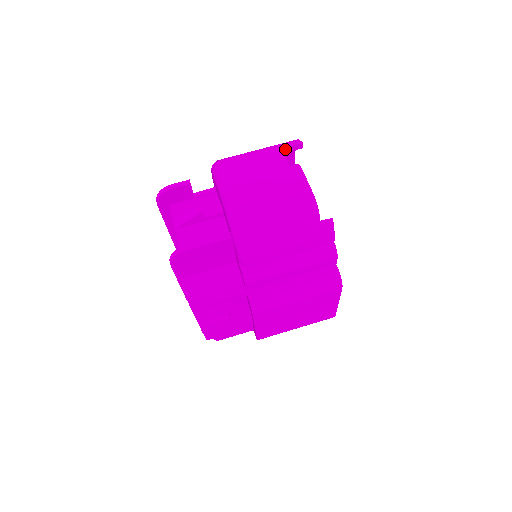
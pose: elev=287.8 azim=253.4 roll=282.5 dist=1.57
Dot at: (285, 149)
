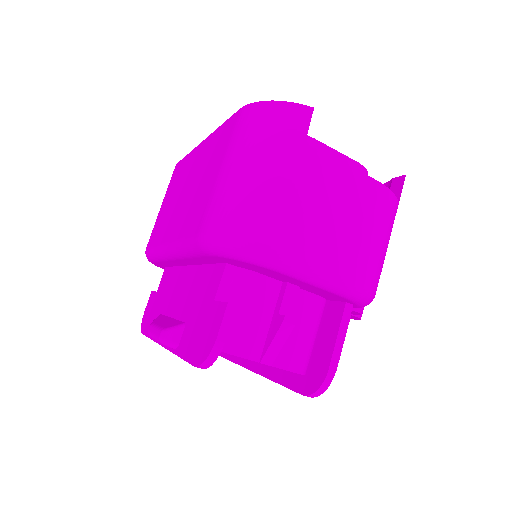
Dot at: (304, 138)
